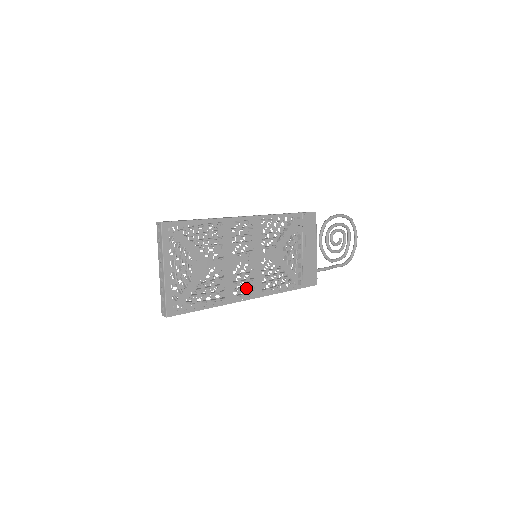
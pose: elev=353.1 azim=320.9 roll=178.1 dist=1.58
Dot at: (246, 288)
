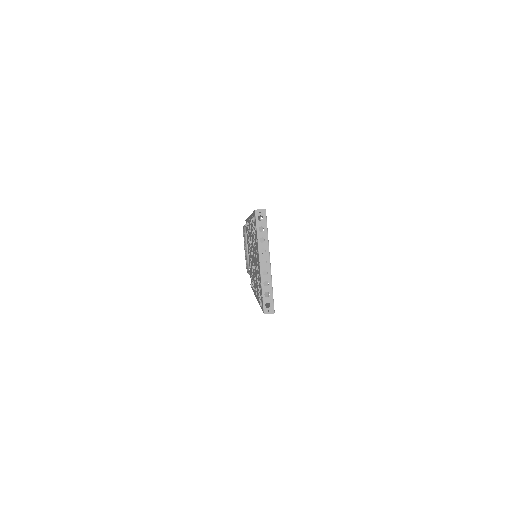
Dot at: occluded
